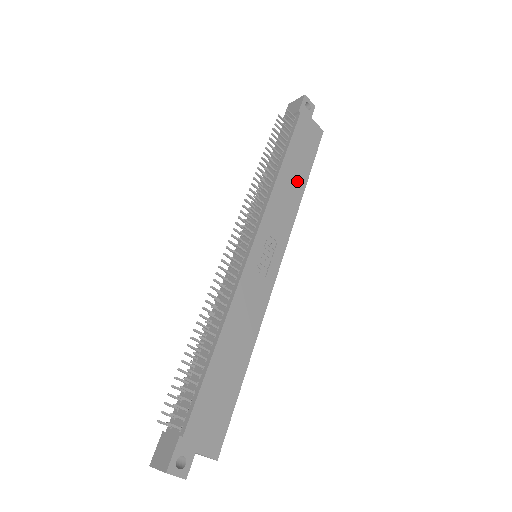
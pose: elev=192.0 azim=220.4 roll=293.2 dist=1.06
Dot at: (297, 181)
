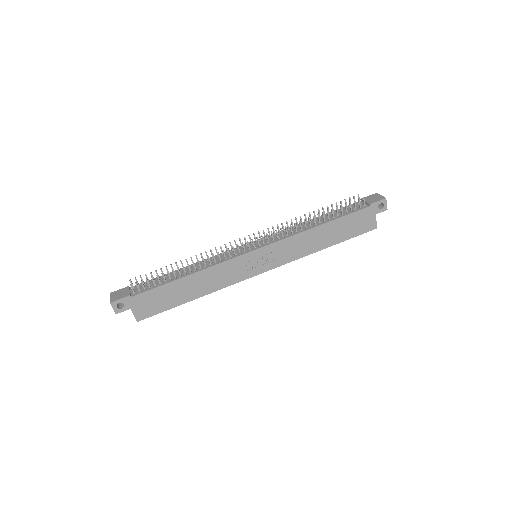
Dot at: (323, 241)
